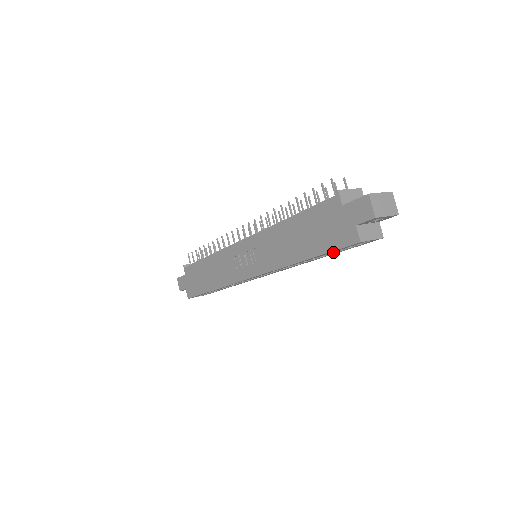
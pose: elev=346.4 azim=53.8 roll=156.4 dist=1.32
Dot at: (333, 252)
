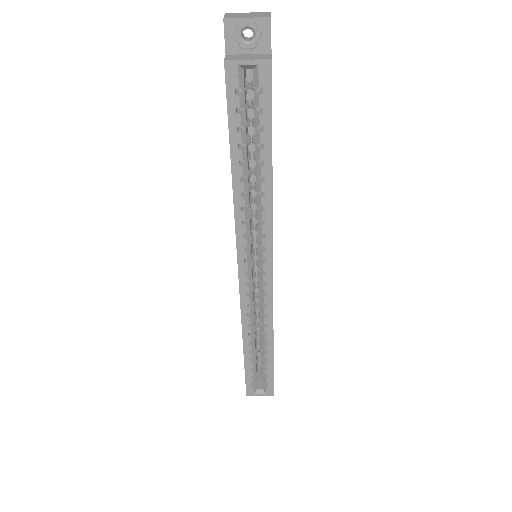
Dot at: (259, 141)
